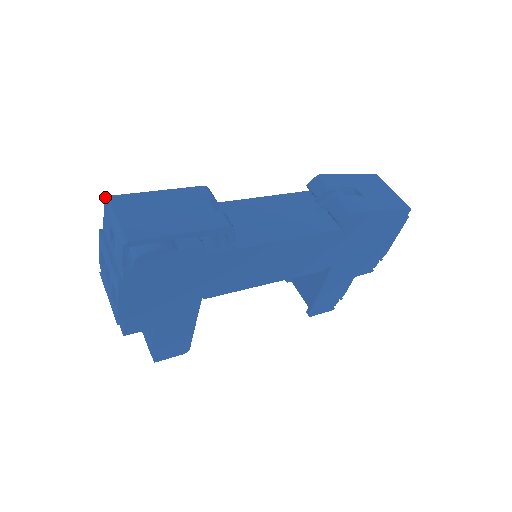
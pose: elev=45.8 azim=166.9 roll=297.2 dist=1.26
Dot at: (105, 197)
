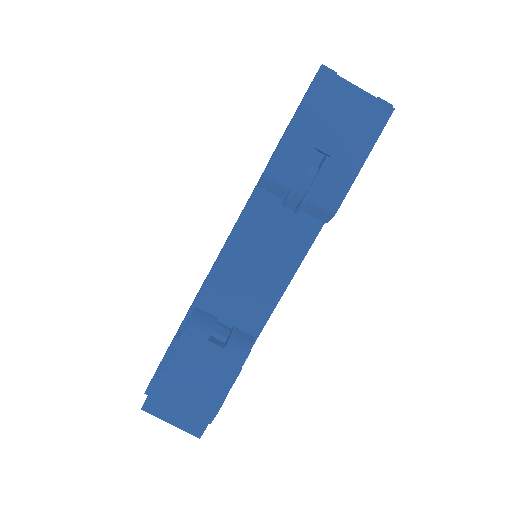
Dot at: occluded
